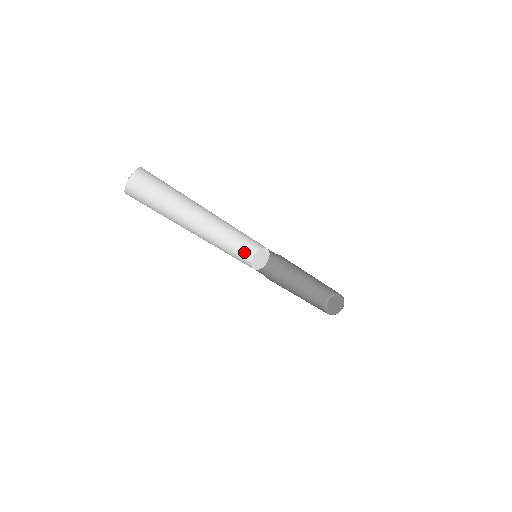
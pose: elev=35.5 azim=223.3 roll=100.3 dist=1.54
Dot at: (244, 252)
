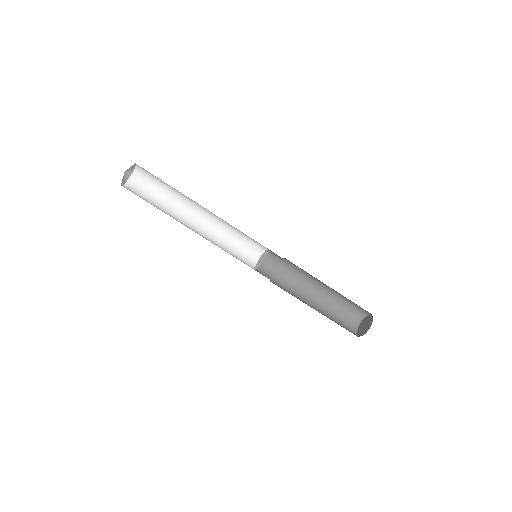
Dot at: (247, 254)
